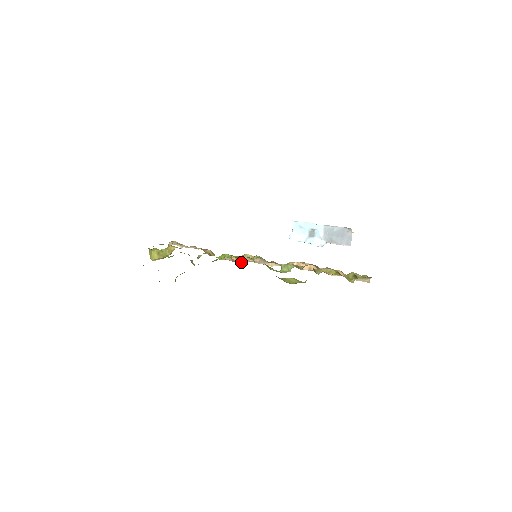
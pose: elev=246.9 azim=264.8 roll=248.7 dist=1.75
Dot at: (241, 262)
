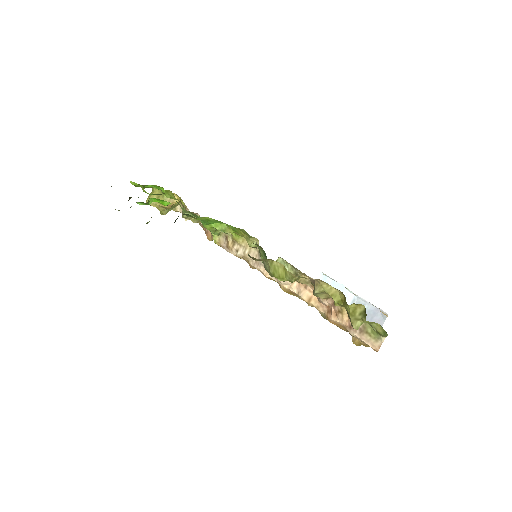
Dot at: (235, 252)
